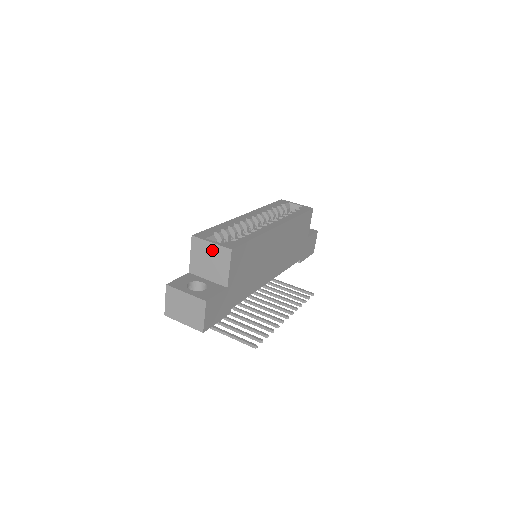
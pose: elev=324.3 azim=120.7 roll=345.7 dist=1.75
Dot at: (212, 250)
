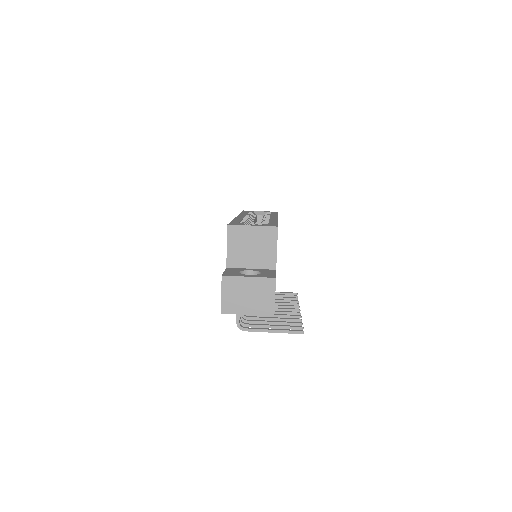
Dot at: (254, 234)
